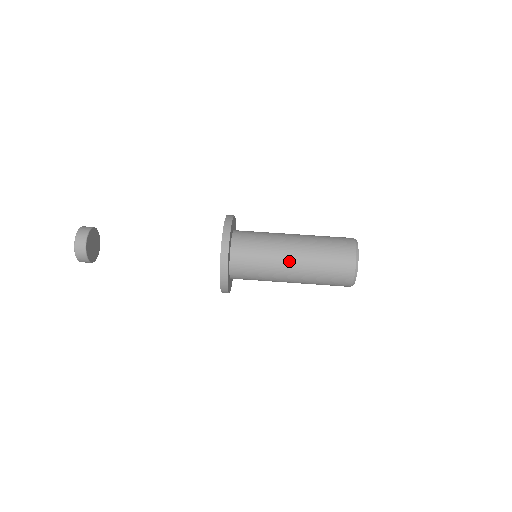
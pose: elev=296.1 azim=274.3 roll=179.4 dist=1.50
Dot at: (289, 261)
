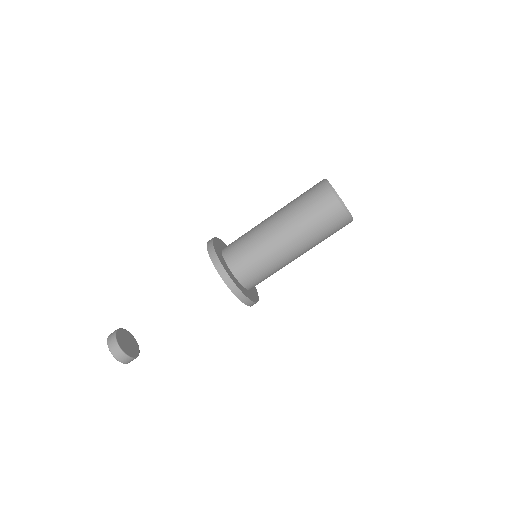
Dot at: (282, 240)
